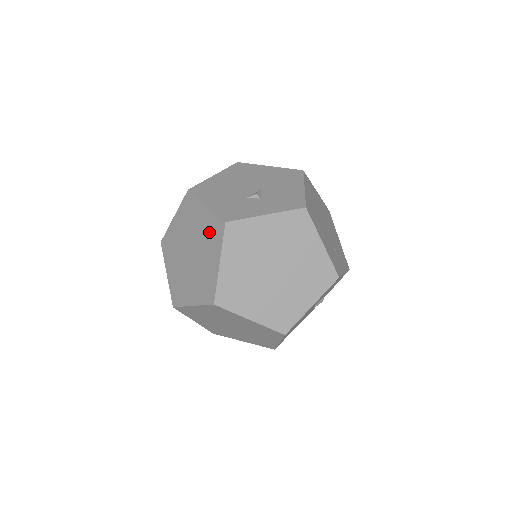
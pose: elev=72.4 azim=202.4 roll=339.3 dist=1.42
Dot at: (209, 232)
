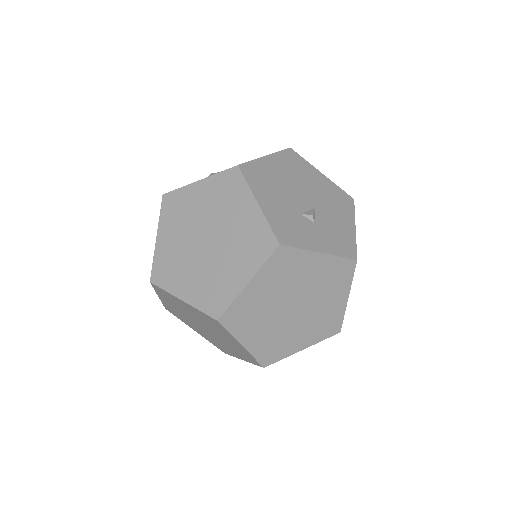
Dot at: (249, 238)
